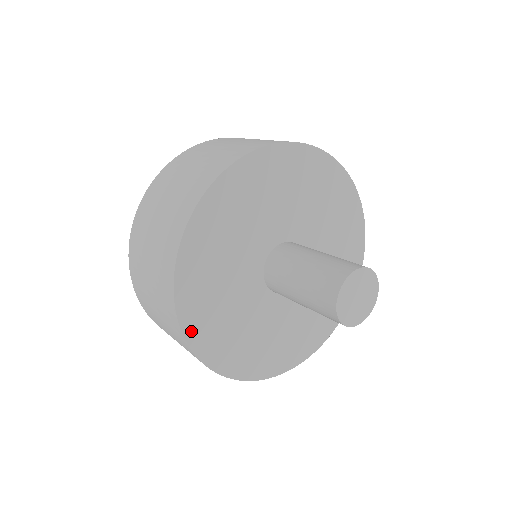
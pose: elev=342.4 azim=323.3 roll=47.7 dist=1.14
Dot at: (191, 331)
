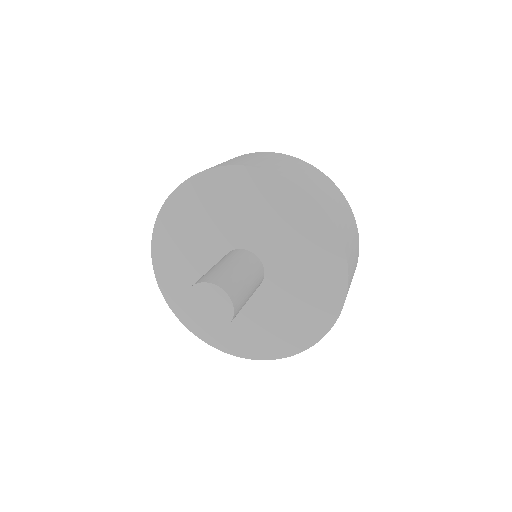
Dot at: (183, 317)
